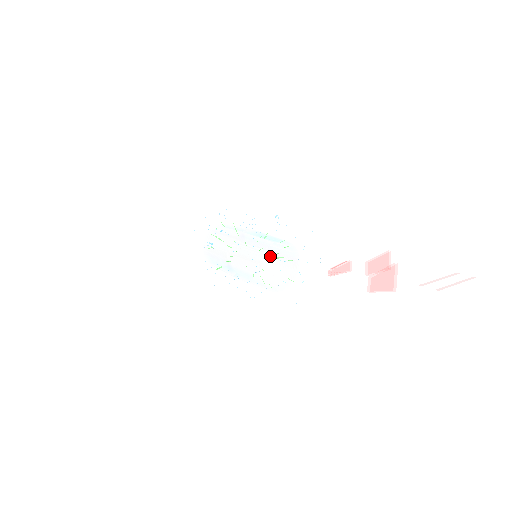
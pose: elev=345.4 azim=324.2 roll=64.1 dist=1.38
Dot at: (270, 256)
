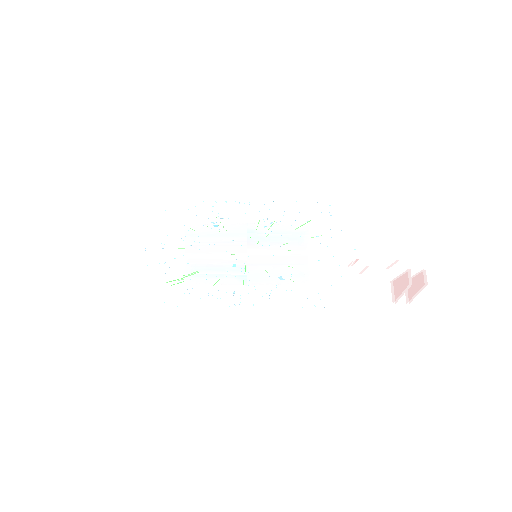
Dot at: occluded
